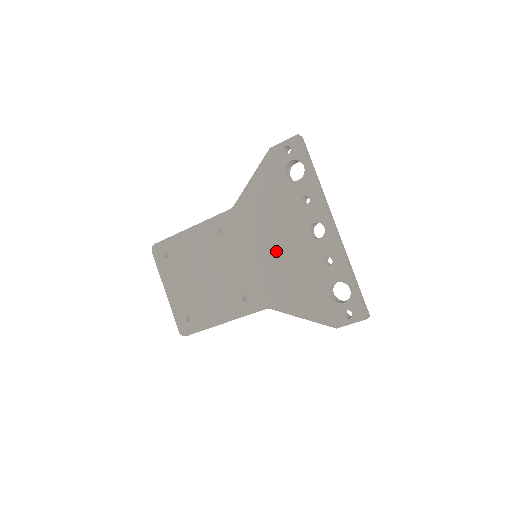
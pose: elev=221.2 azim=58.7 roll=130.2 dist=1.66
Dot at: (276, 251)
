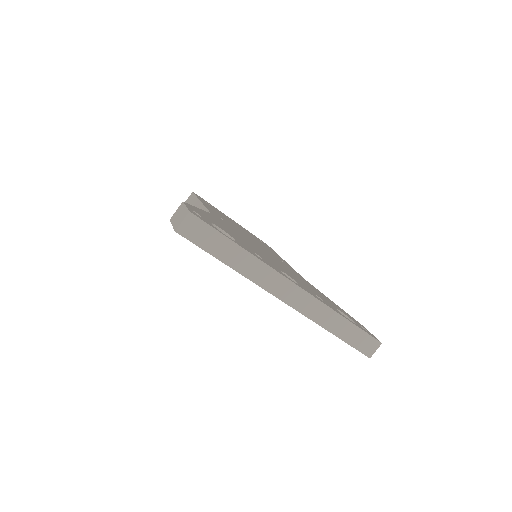
Dot at: occluded
